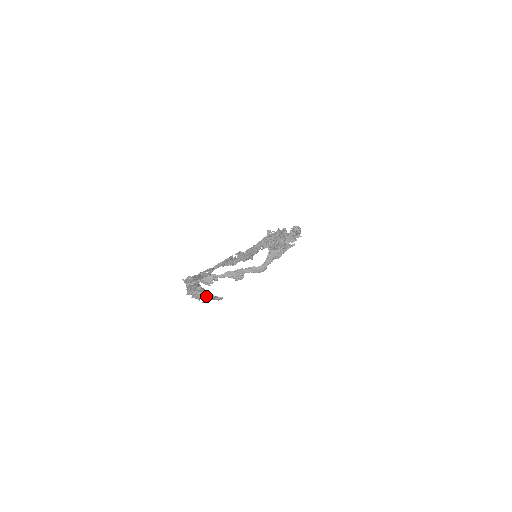
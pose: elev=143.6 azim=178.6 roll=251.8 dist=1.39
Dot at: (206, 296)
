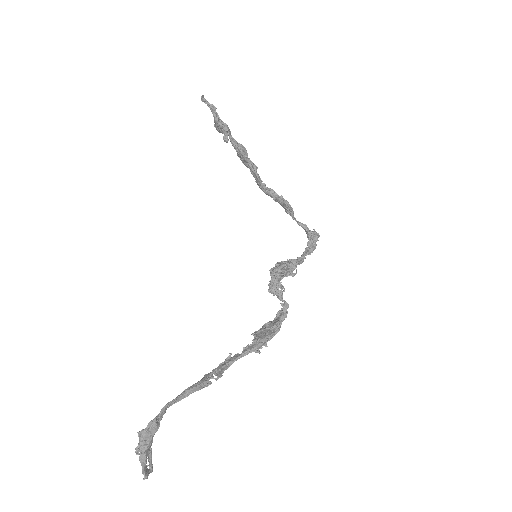
Dot at: (145, 460)
